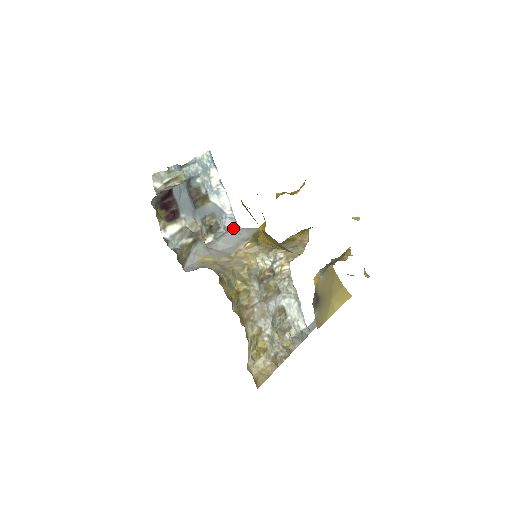
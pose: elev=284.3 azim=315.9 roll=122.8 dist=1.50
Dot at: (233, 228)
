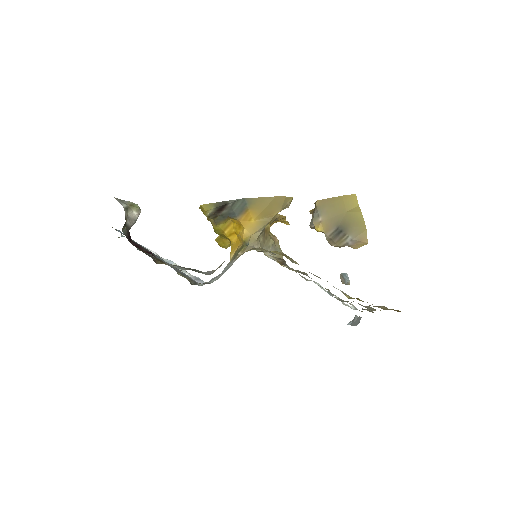
Dot at: occluded
